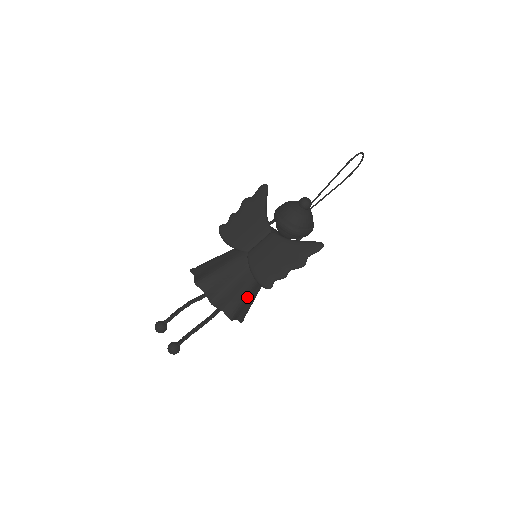
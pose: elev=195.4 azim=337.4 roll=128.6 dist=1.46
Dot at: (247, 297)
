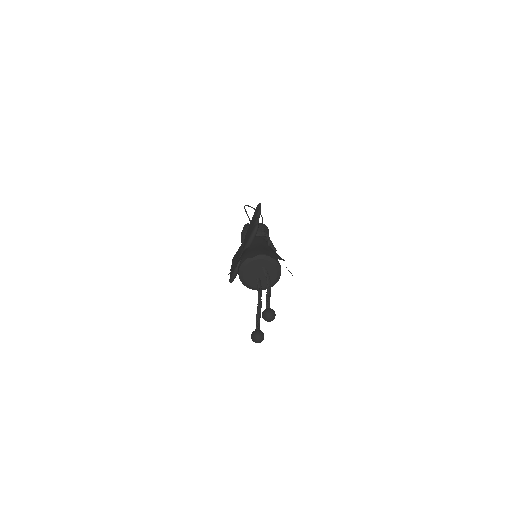
Dot at: (263, 249)
